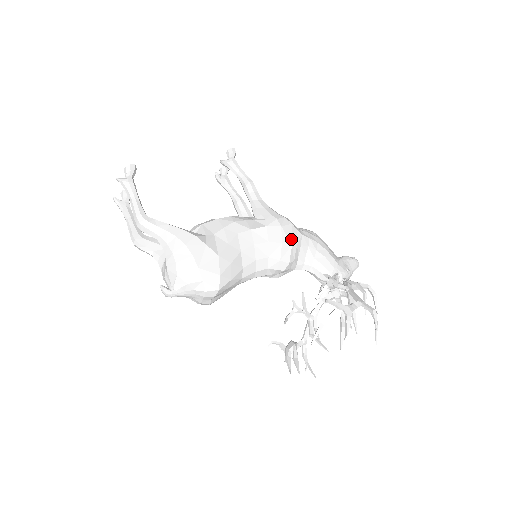
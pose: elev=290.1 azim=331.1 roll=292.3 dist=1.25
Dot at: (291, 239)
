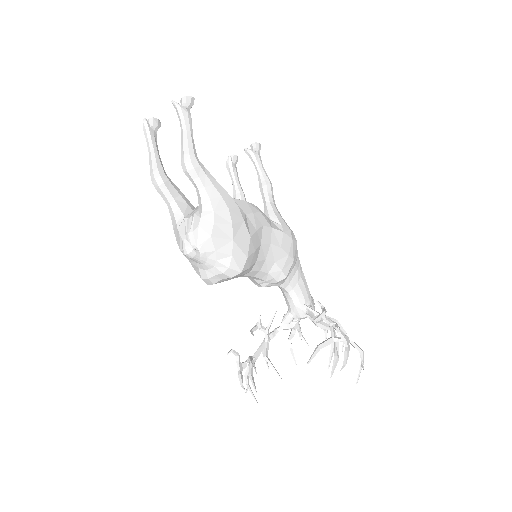
Dot at: (294, 255)
